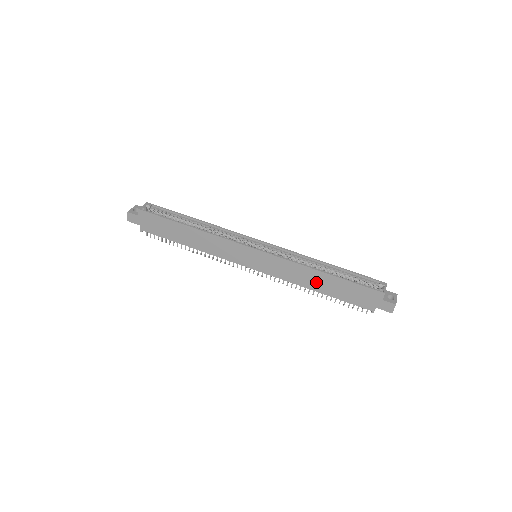
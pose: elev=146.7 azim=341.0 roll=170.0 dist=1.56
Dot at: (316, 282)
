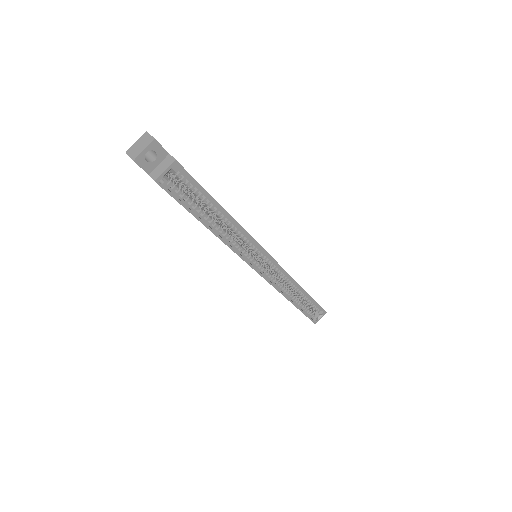
Dot at: occluded
